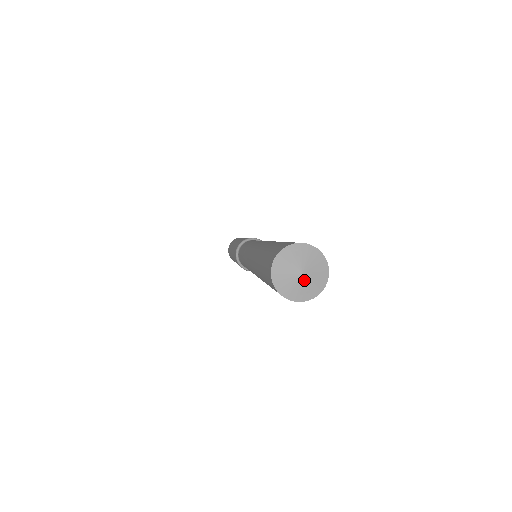
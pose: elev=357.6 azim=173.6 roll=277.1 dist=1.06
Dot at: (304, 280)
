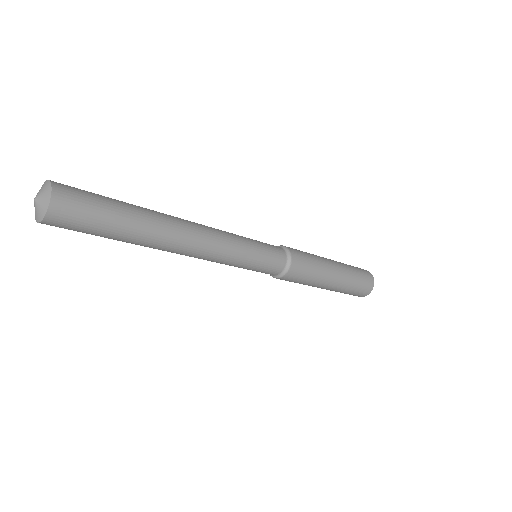
Dot at: (37, 203)
